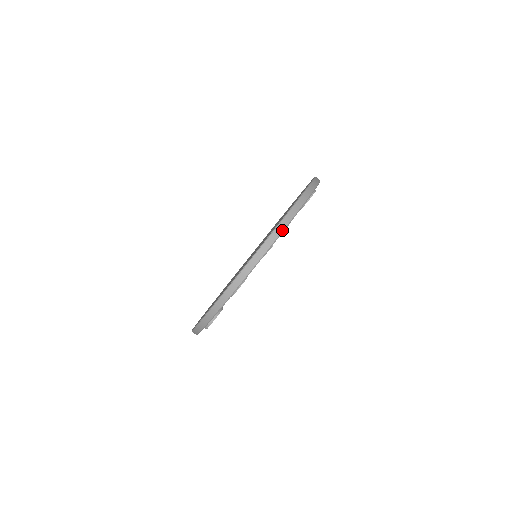
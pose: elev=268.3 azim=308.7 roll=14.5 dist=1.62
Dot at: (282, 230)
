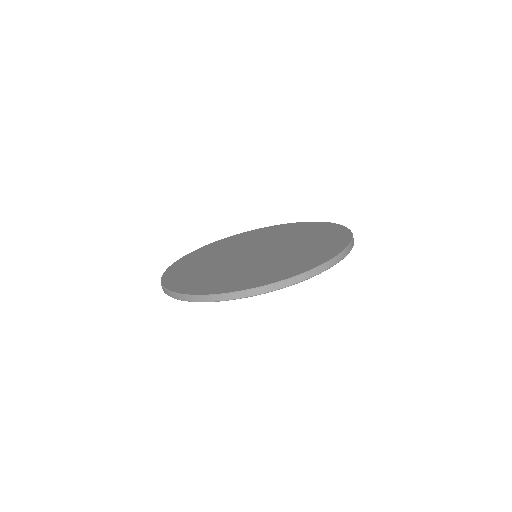
Dot at: (326, 269)
